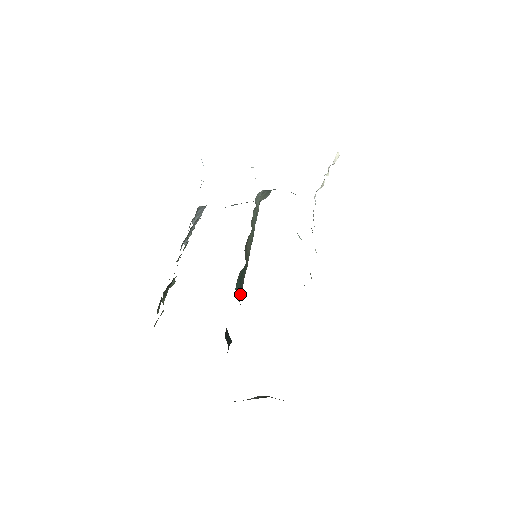
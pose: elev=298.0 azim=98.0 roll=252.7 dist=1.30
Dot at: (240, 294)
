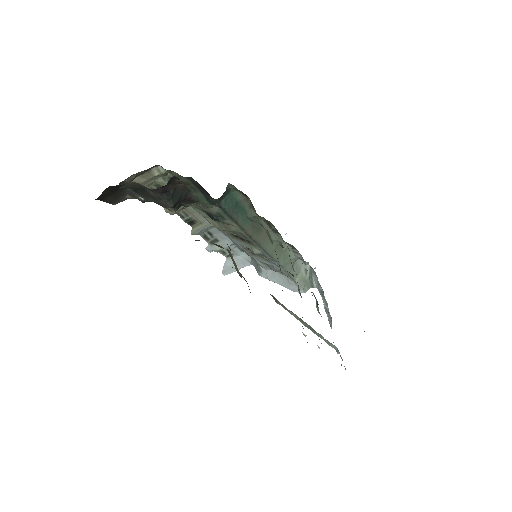
Dot at: (225, 206)
